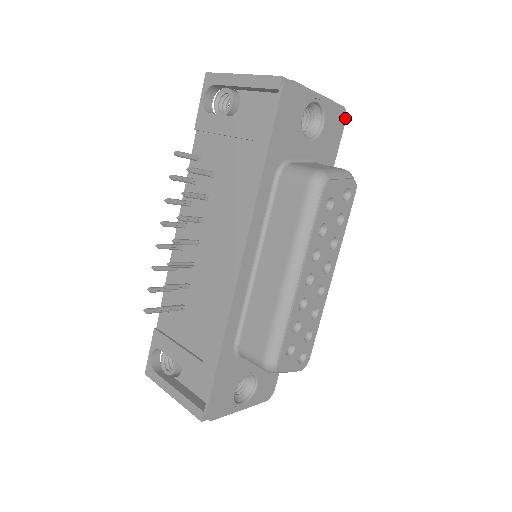
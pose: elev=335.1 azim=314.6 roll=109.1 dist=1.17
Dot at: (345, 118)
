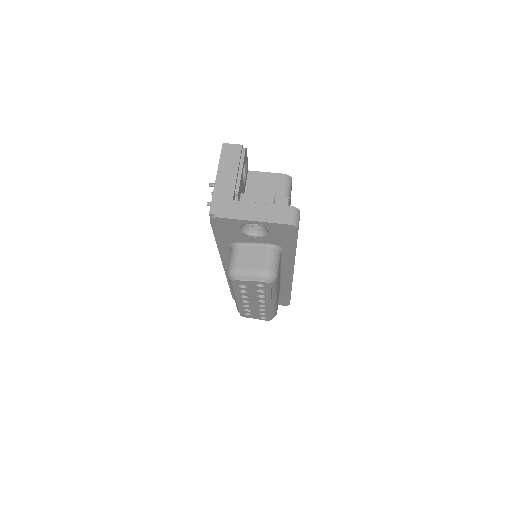
Dot at: (297, 229)
